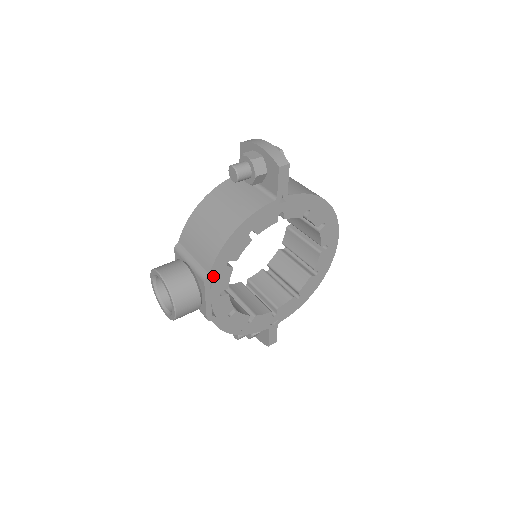
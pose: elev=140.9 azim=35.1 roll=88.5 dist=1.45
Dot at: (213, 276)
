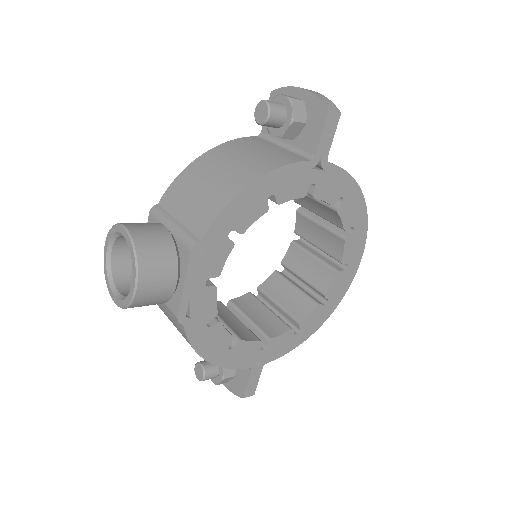
Dot at: (205, 246)
